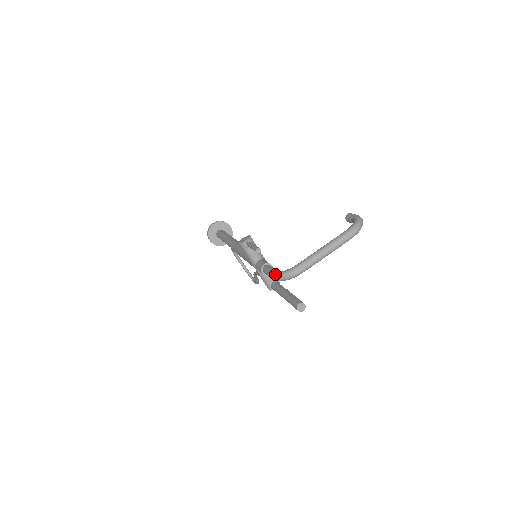
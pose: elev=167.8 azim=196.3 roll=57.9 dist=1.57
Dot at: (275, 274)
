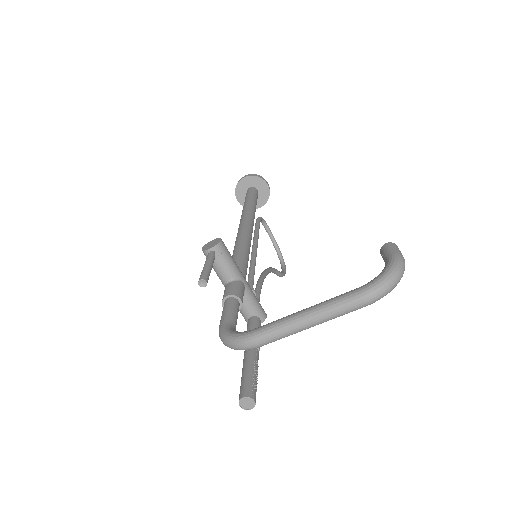
Dot at: (220, 331)
